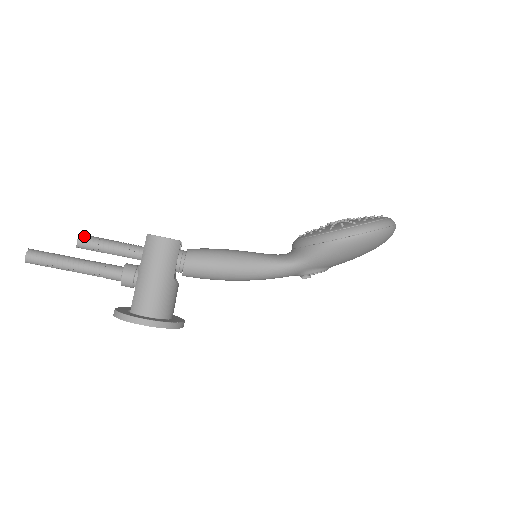
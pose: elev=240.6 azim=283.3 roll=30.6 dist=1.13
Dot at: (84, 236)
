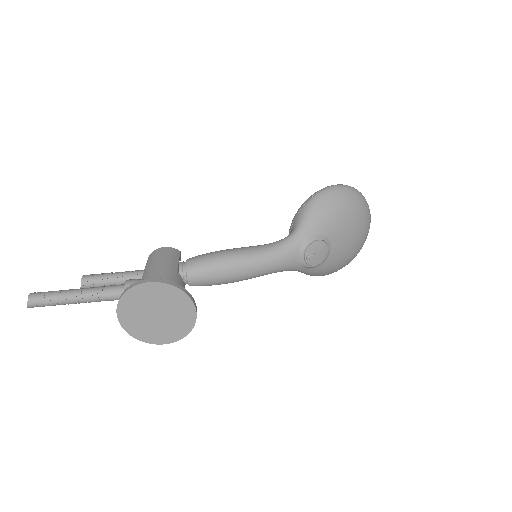
Dot at: (89, 275)
